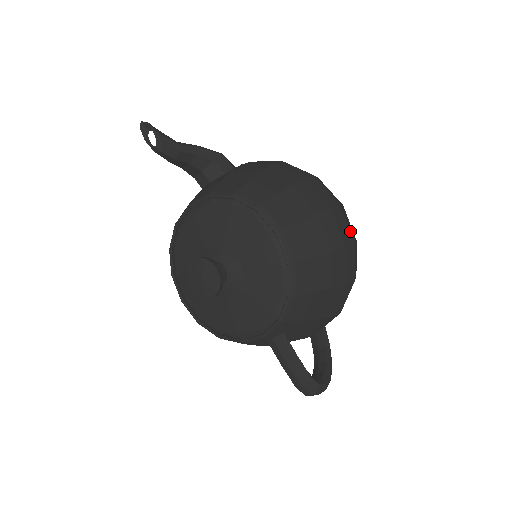
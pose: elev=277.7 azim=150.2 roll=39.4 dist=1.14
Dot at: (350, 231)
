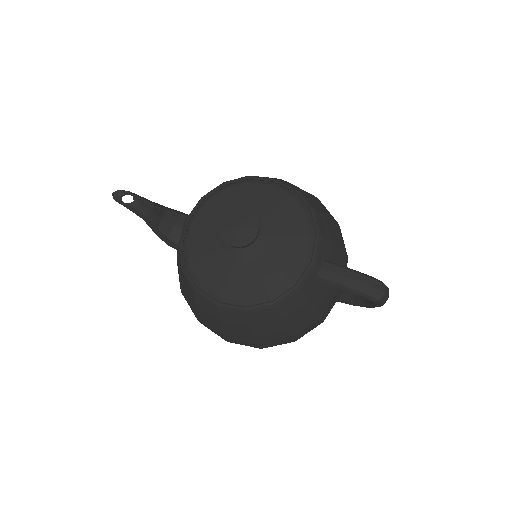
Dot at: occluded
